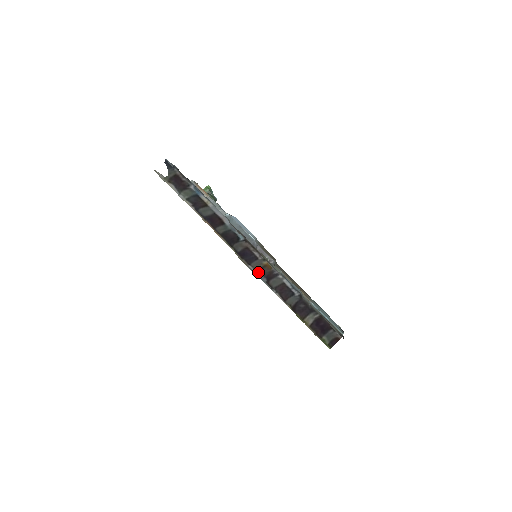
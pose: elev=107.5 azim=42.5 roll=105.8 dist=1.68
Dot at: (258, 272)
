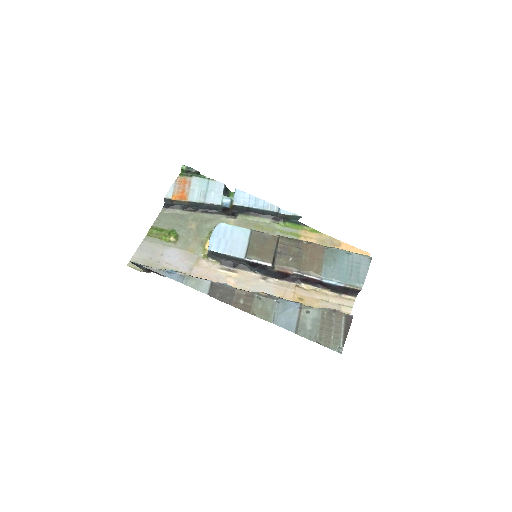
Dot at: occluded
